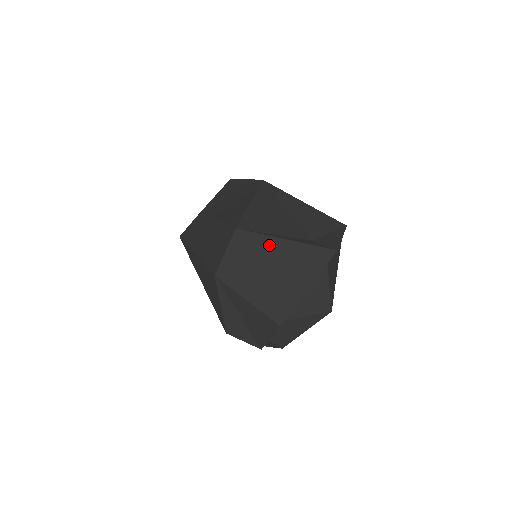
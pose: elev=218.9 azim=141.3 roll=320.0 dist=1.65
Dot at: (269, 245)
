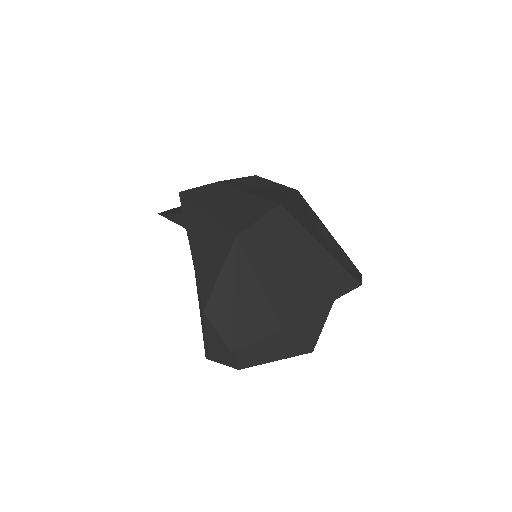
Dot at: (304, 240)
